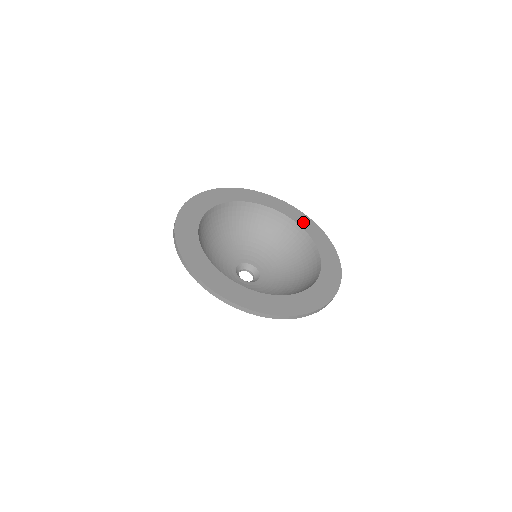
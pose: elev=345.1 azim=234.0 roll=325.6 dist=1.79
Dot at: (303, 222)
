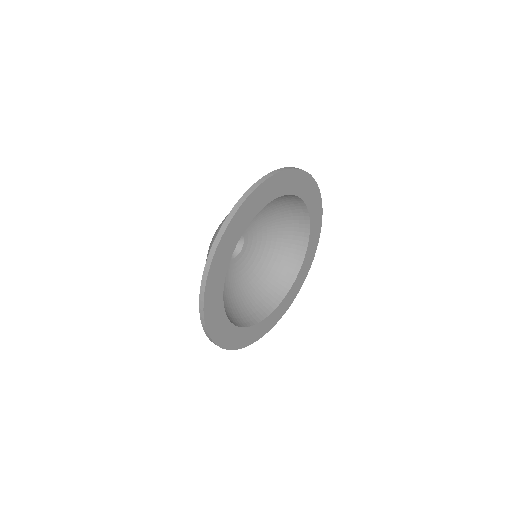
Dot at: (307, 193)
